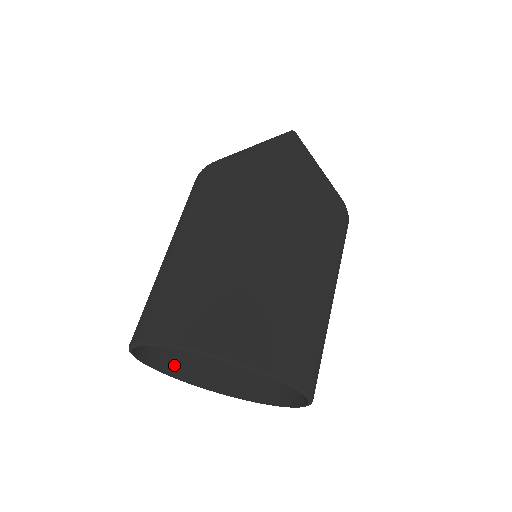
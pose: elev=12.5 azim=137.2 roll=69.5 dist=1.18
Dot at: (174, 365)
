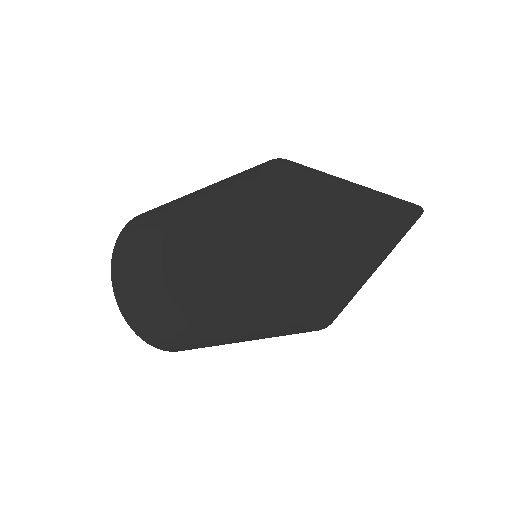
Dot at: occluded
